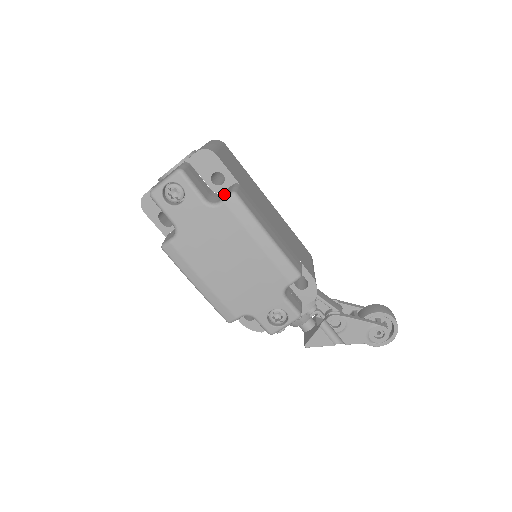
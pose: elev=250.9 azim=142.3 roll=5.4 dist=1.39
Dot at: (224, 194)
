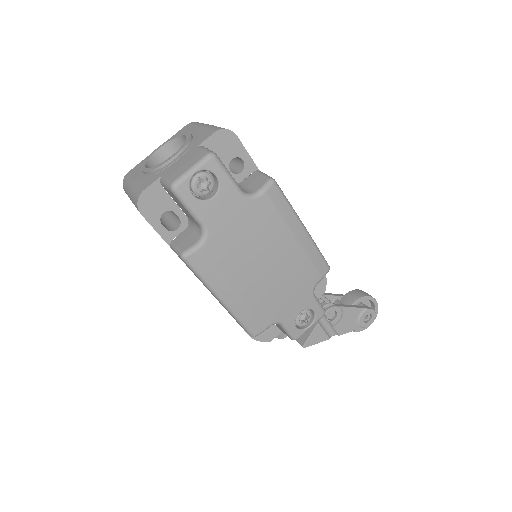
Dot at: (254, 183)
